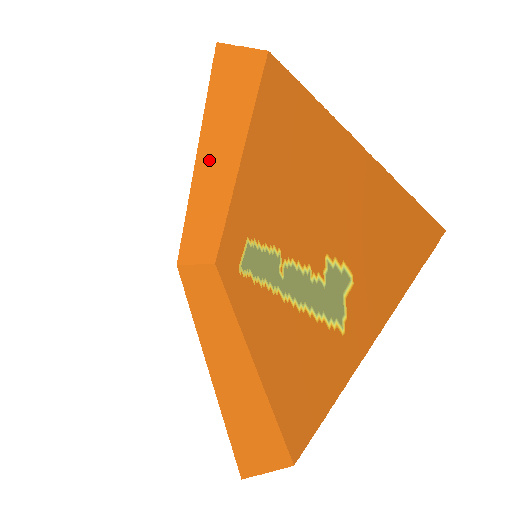
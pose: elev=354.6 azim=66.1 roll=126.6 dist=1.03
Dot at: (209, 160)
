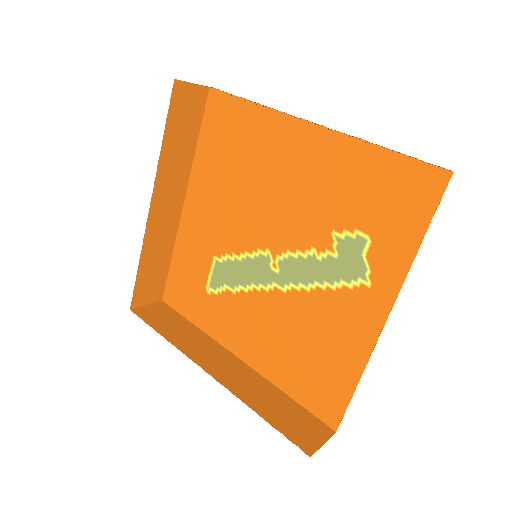
Dot at: occluded
